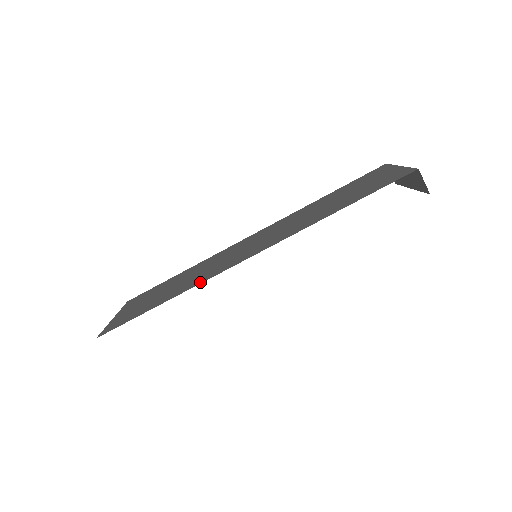
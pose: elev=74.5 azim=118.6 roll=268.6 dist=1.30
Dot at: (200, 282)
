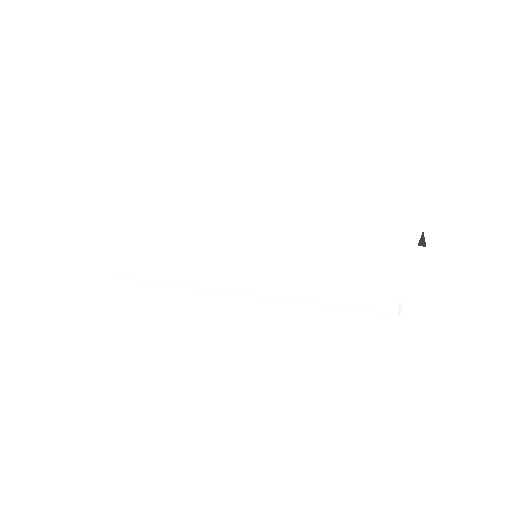
Dot at: occluded
